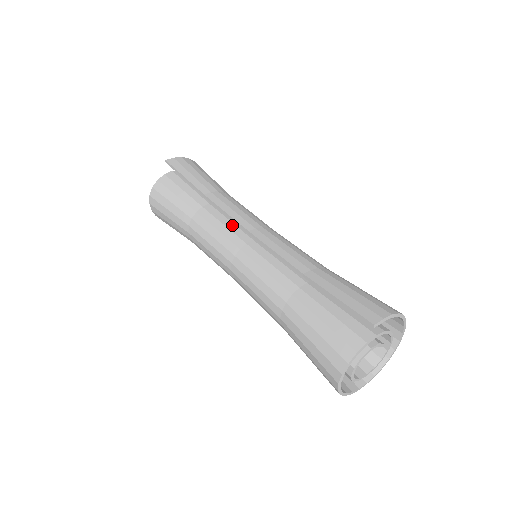
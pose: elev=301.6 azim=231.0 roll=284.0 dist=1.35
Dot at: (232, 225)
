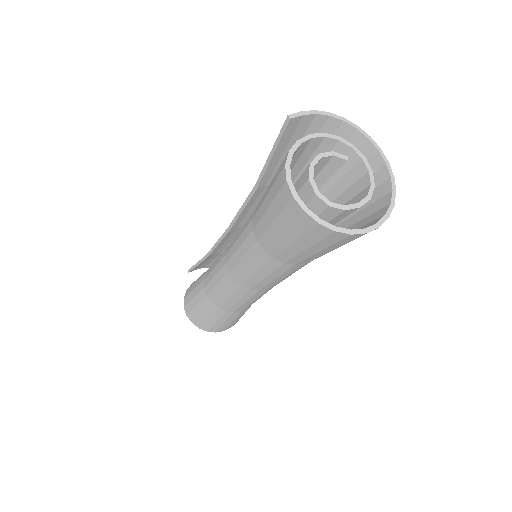
Dot at: occluded
